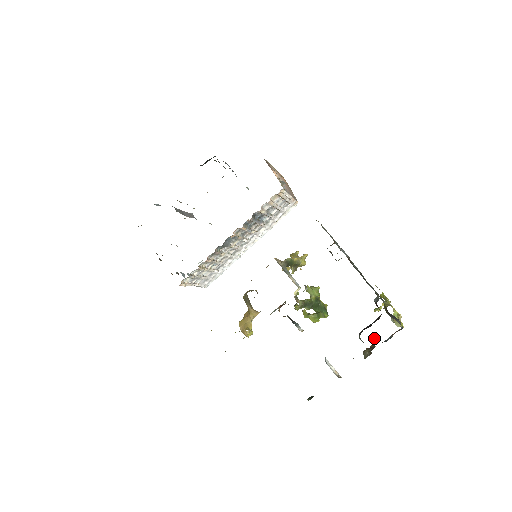
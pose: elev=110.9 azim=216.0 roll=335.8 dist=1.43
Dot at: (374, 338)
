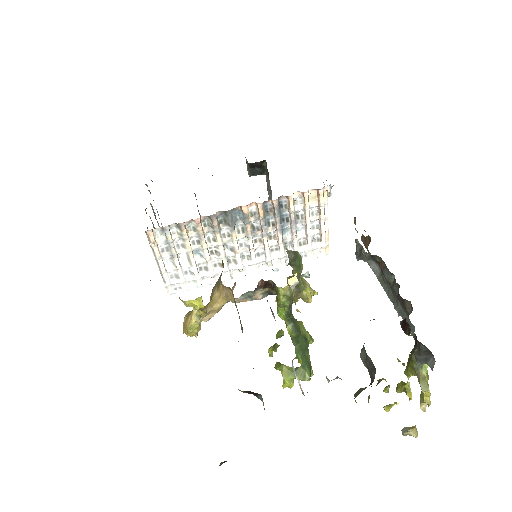
Dot at: occluded
